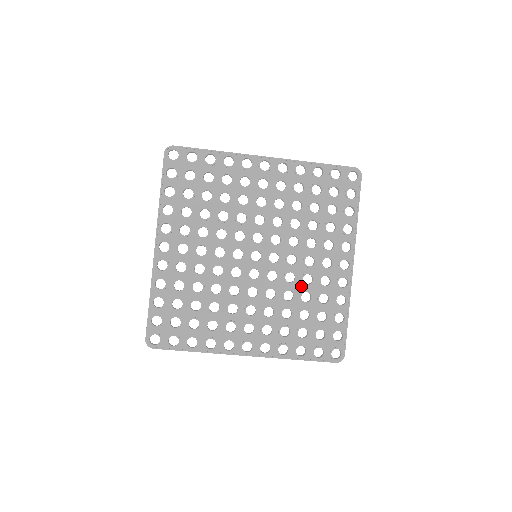
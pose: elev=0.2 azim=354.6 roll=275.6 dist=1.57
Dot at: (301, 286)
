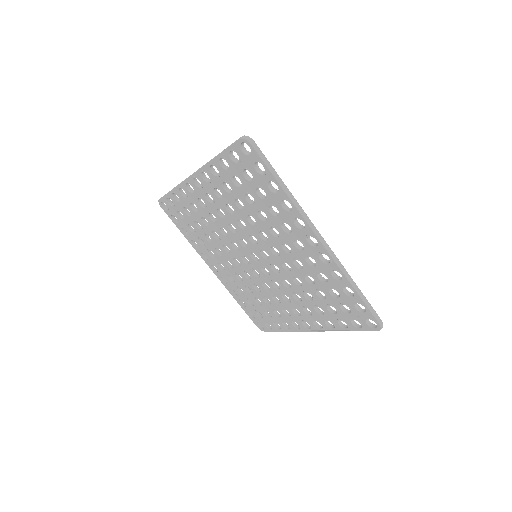
Dot at: (299, 271)
